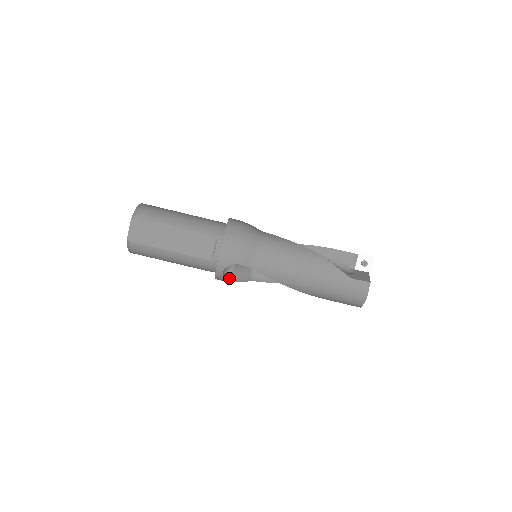
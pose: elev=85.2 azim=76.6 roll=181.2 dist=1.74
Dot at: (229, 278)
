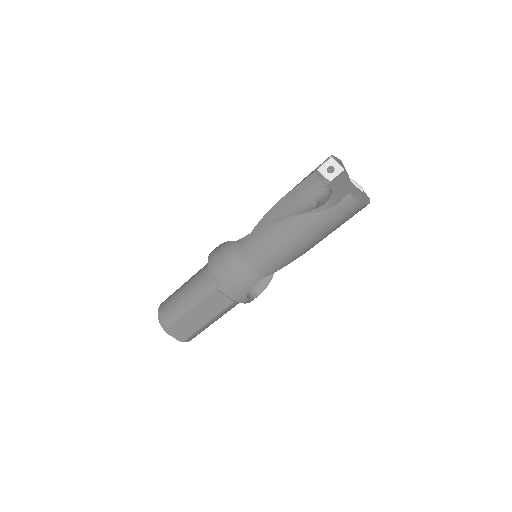
Dot at: (260, 291)
